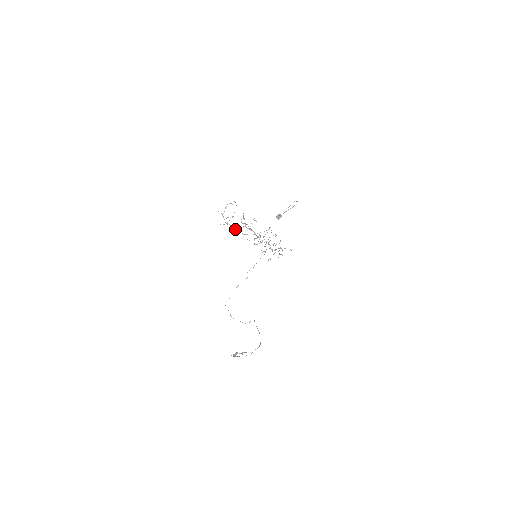
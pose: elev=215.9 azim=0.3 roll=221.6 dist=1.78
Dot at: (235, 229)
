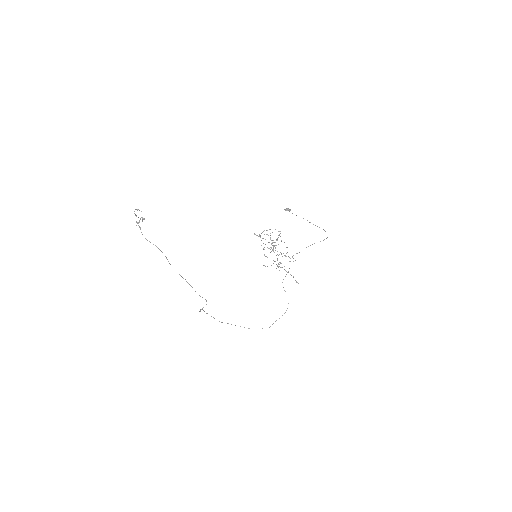
Dot at: (259, 235)
